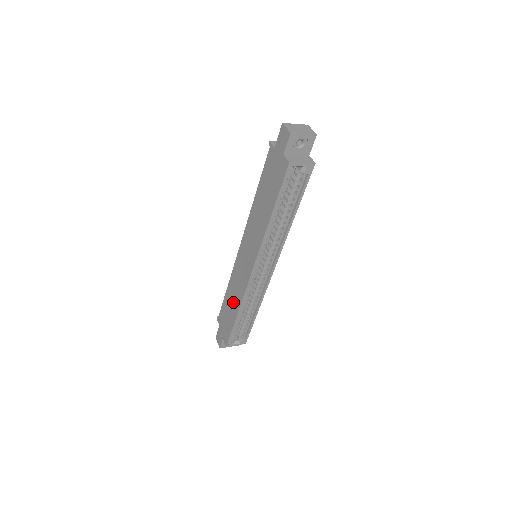
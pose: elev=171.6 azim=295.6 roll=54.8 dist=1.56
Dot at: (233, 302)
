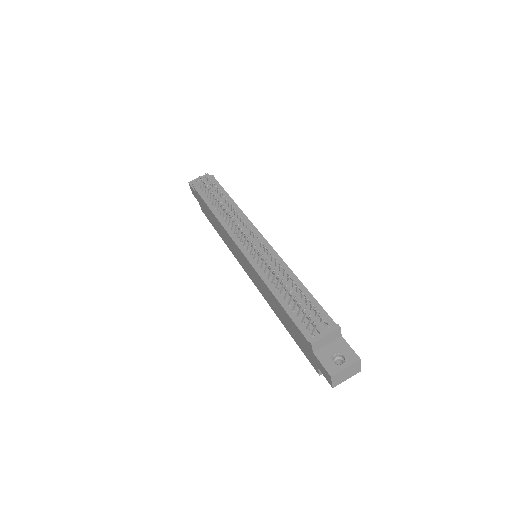
Dot at: (219, 230)
